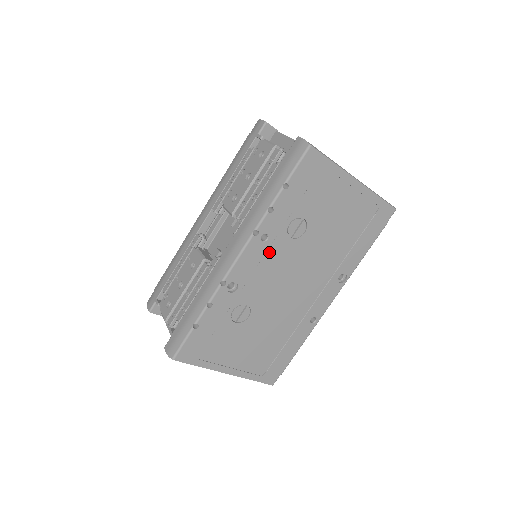
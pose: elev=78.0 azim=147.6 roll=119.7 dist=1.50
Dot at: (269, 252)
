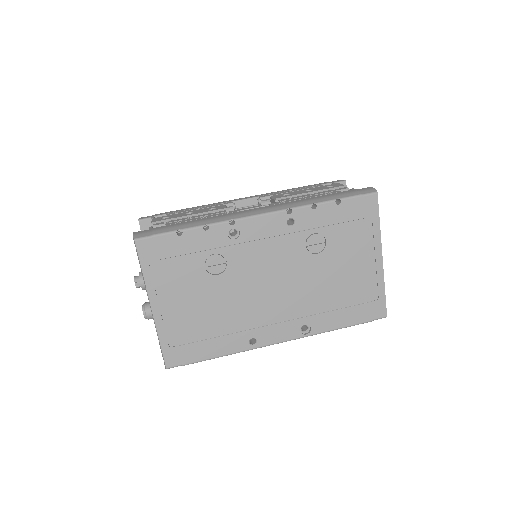
Dot at: (282, 238)
